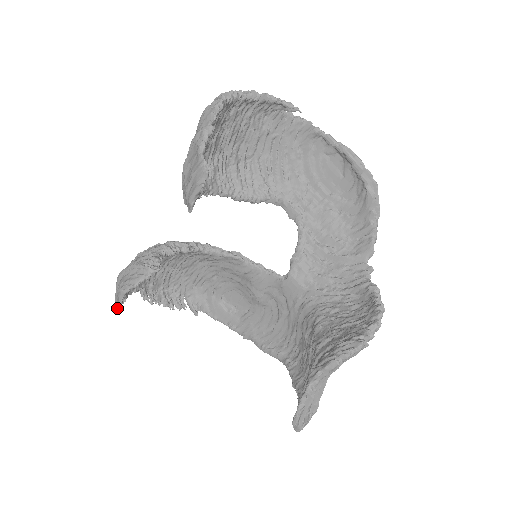
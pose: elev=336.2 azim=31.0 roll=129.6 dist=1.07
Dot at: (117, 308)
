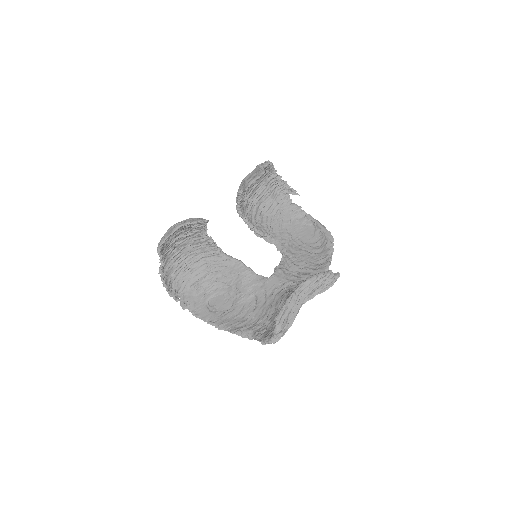
Dot at: (161, 243)
